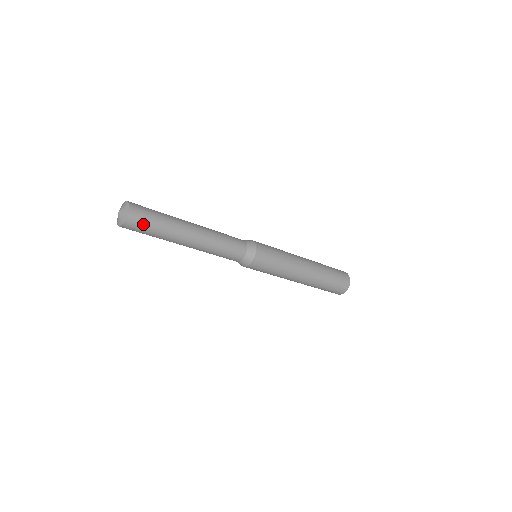
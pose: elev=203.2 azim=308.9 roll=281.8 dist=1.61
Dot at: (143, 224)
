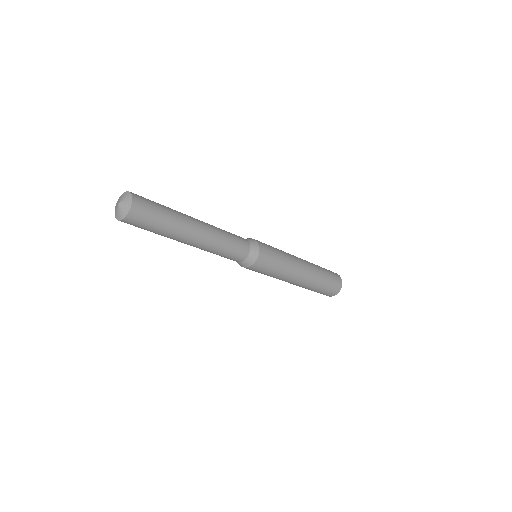
Dot at: (147, 218)
